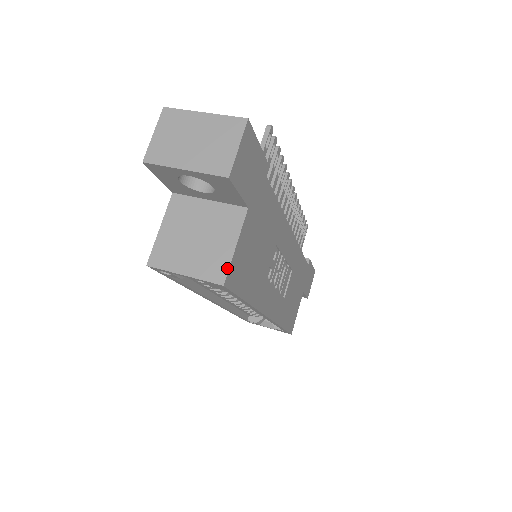
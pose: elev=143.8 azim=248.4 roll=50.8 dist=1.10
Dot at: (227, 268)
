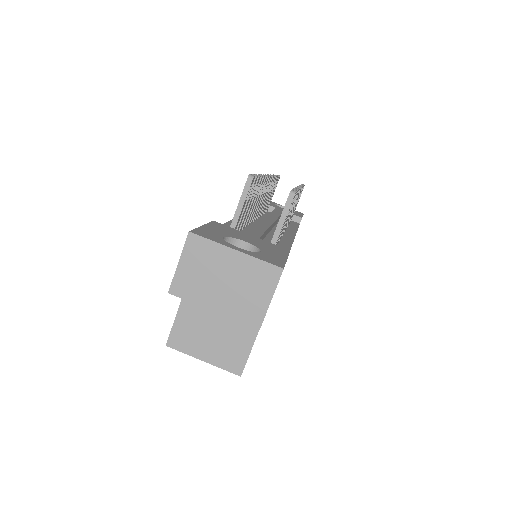
Dot at: (245, 362)
